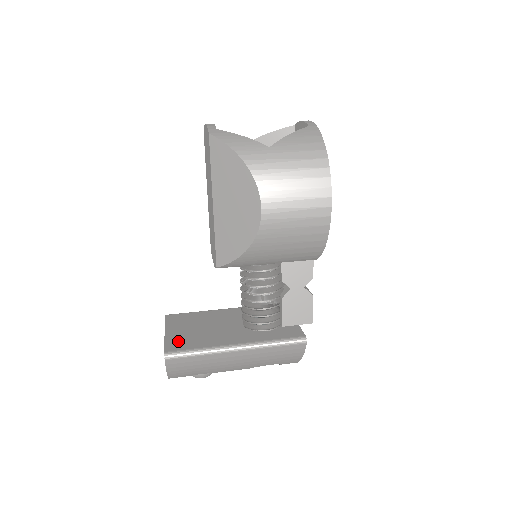
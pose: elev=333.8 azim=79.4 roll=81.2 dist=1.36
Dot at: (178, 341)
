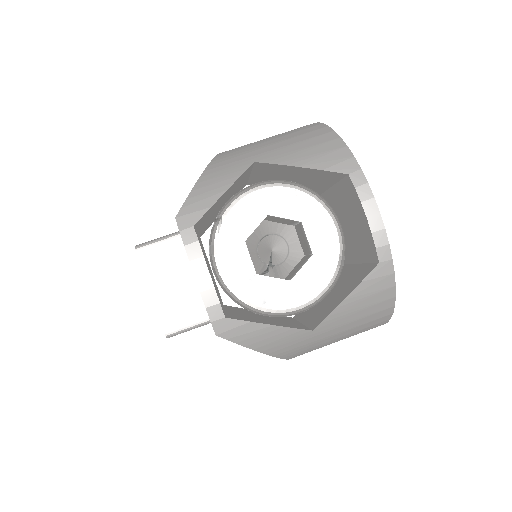
Dot at: (172, 312)
